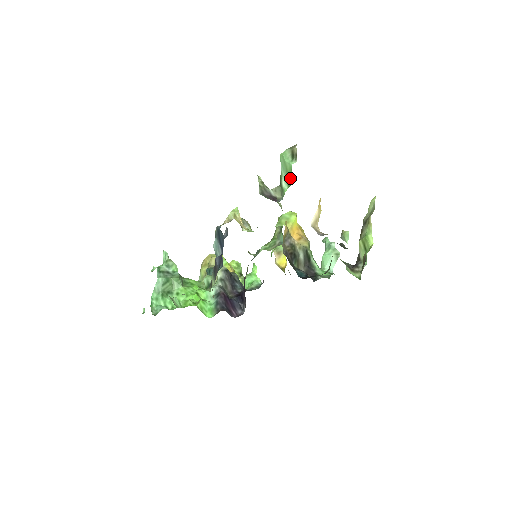
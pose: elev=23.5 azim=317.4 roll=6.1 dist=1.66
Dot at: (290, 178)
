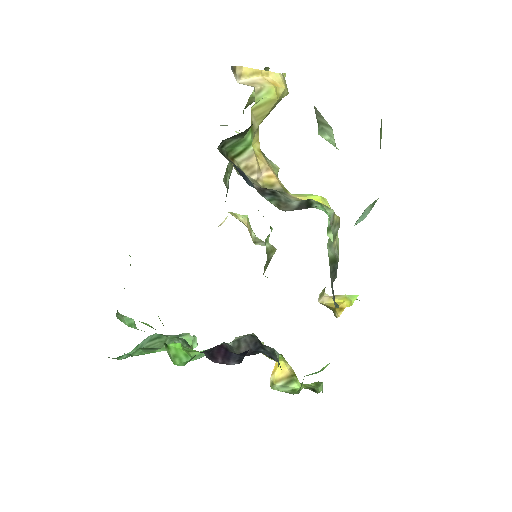
Dot at: occluded
